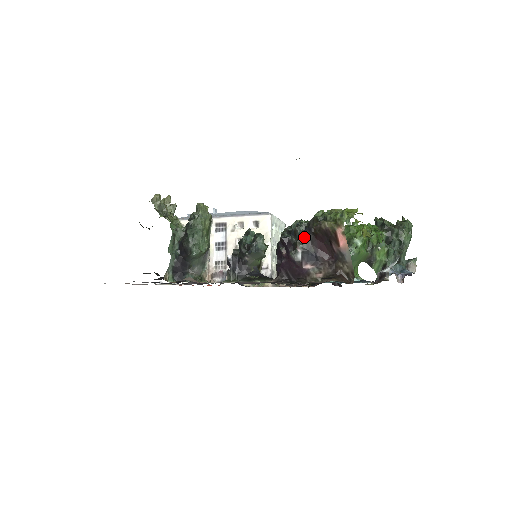
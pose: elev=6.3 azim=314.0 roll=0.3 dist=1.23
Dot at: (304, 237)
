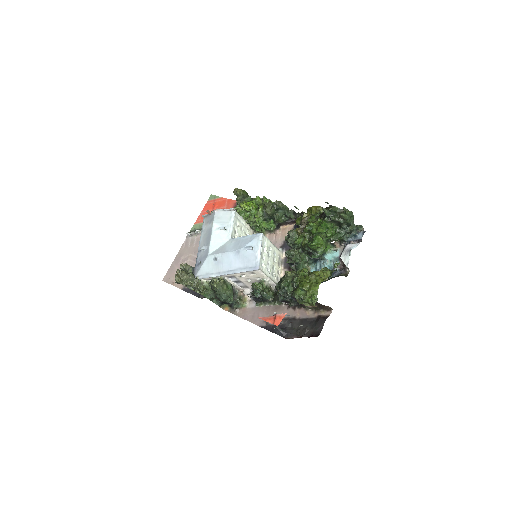
Dot at: (293, 301)
